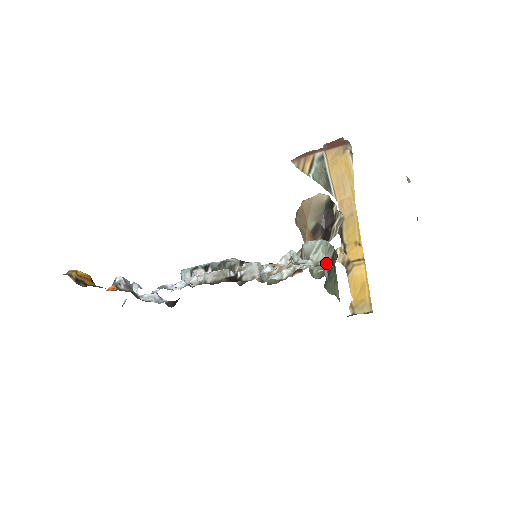
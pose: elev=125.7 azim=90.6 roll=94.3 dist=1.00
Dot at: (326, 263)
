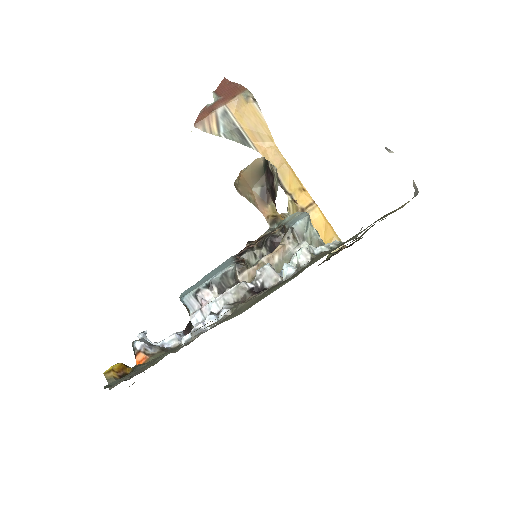
Dot at: (335, 241)
